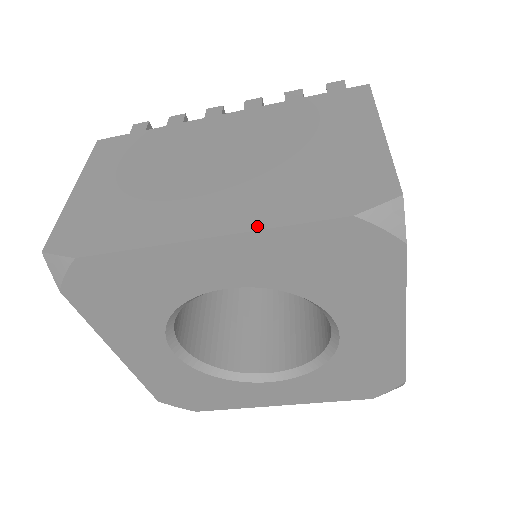
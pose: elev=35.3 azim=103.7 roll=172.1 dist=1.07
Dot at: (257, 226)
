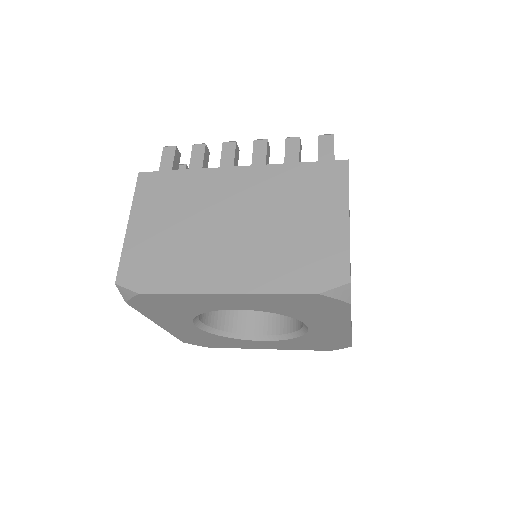
Dot at: (258, 290)
